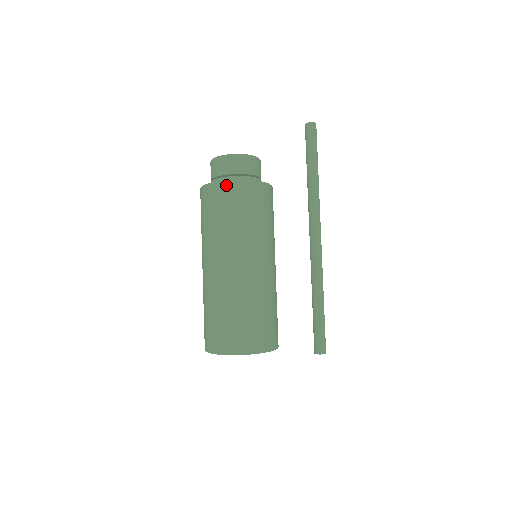
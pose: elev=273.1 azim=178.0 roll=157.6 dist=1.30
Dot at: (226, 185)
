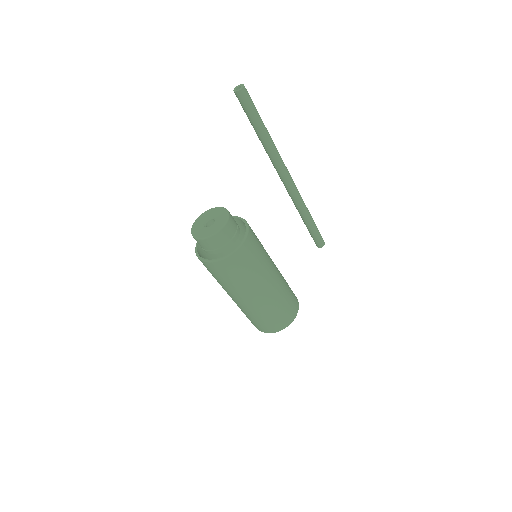
Dot at: (219, 263)
